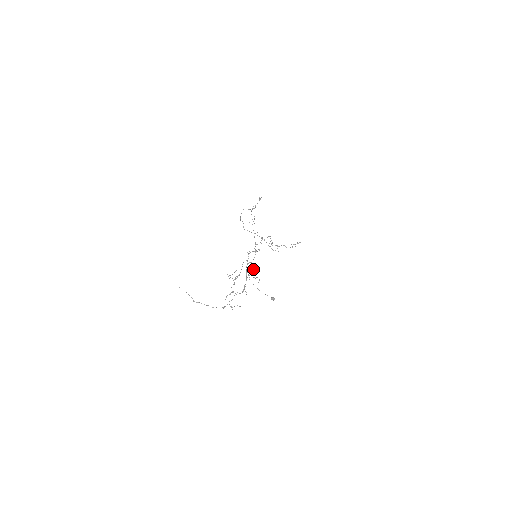
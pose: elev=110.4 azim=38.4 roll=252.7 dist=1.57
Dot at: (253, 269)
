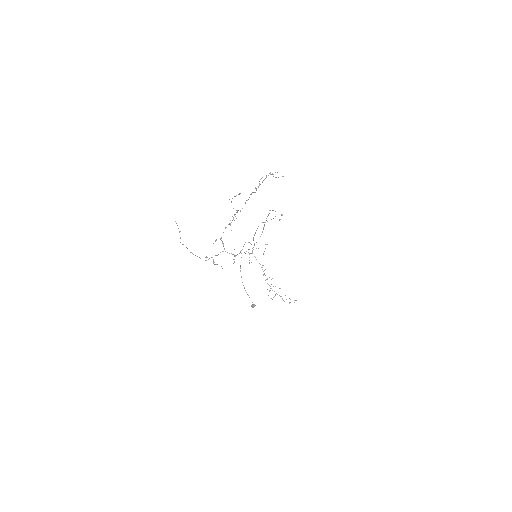
Dot at: occluded
